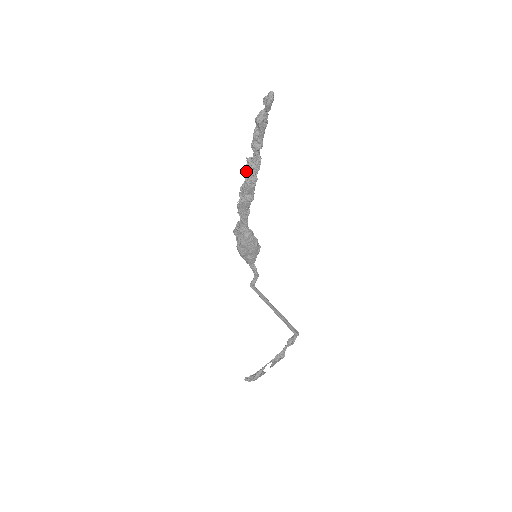
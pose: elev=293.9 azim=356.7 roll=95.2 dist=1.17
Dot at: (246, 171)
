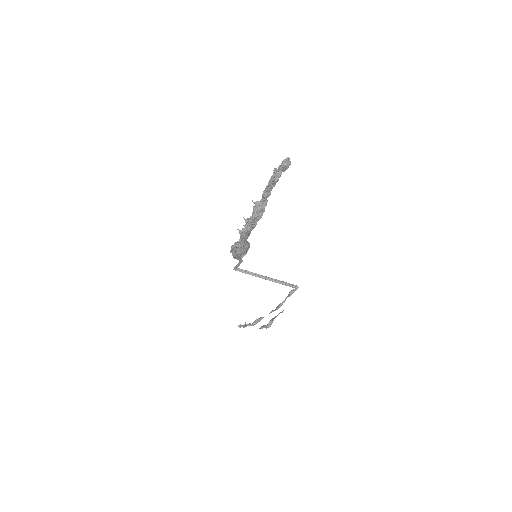
Dot at: (255, 211)
